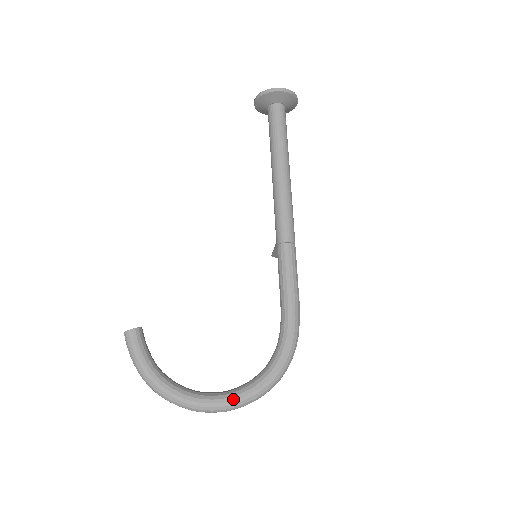
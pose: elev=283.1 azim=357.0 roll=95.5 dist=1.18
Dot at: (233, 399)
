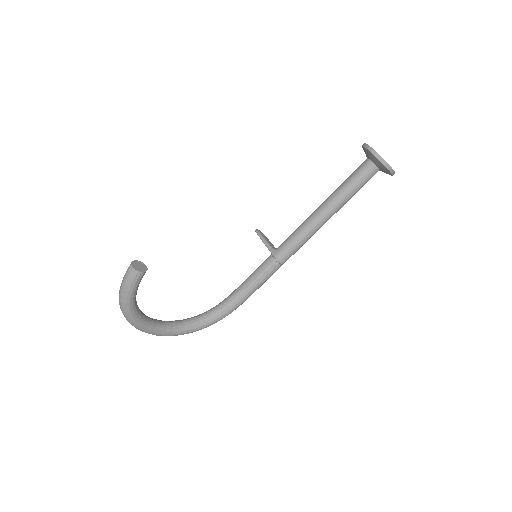
Dot at: (166, 333)
